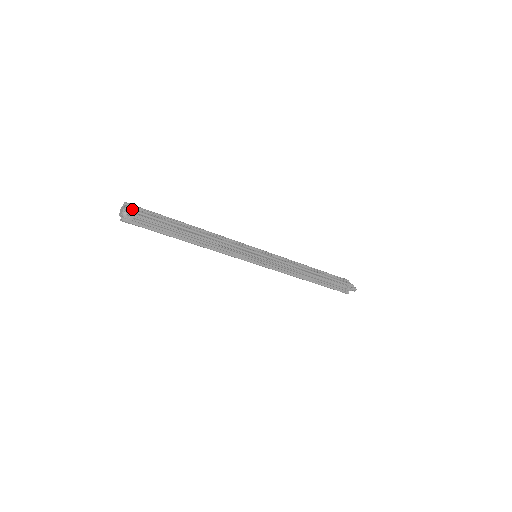
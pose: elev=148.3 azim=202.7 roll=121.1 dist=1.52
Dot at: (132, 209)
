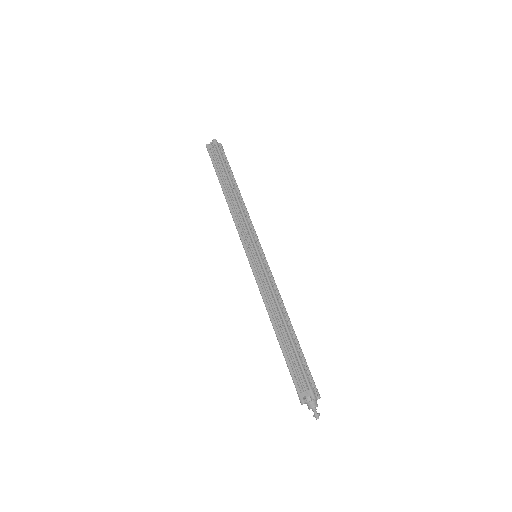
Dot at: (216, 142)
